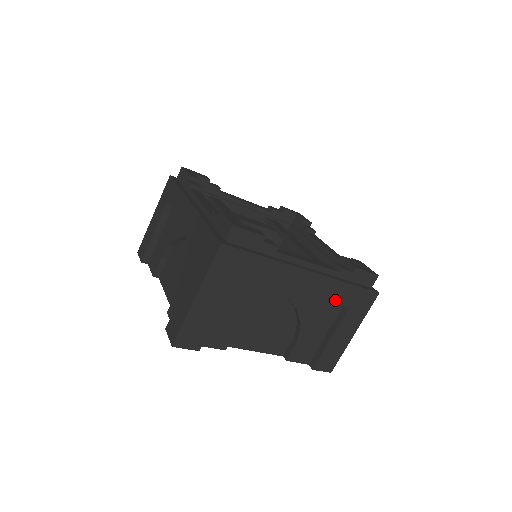
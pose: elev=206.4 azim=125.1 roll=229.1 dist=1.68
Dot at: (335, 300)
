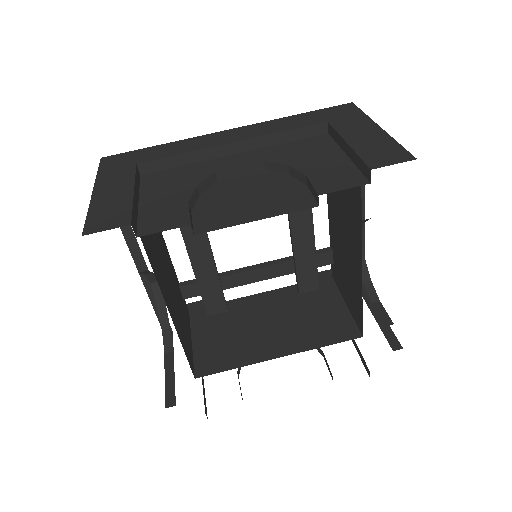
Dot at: occluded
